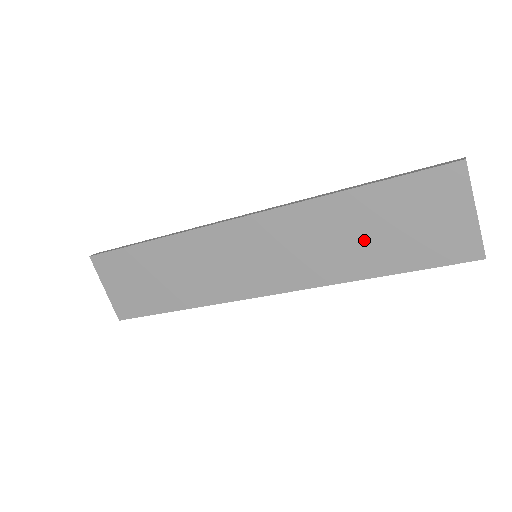
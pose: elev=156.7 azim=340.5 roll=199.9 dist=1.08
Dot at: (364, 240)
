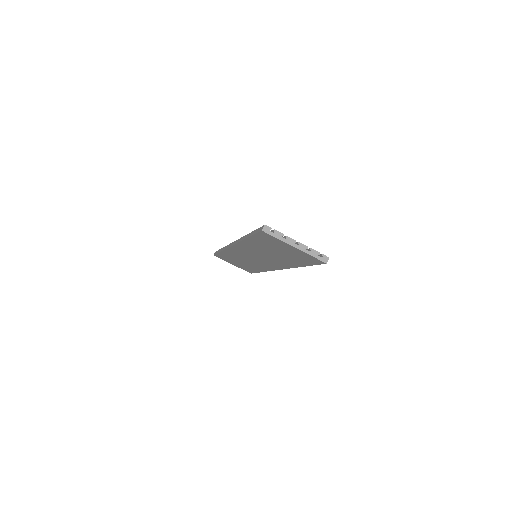
Dot at: (277, 255)
